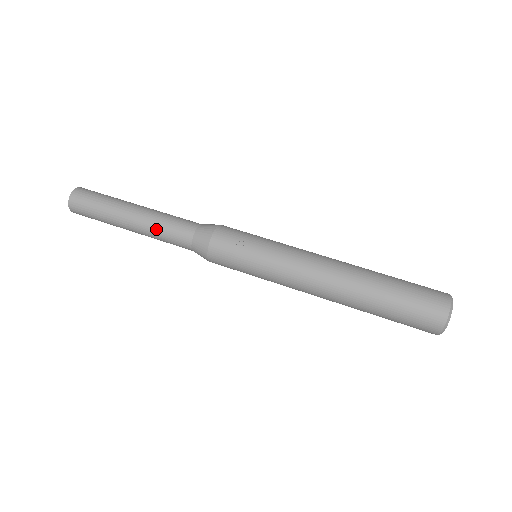
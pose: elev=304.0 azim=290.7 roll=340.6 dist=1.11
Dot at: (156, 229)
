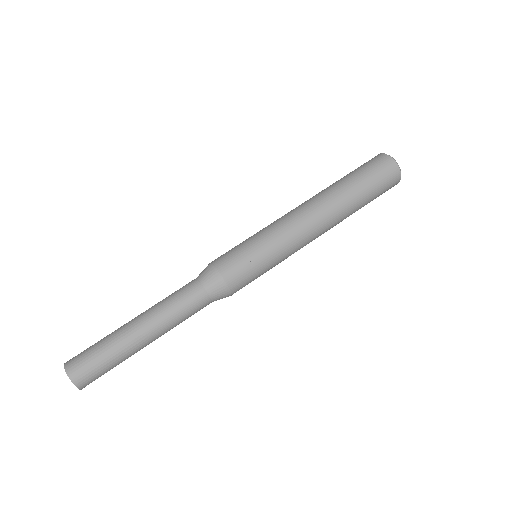
Dot at: (174, 320)
